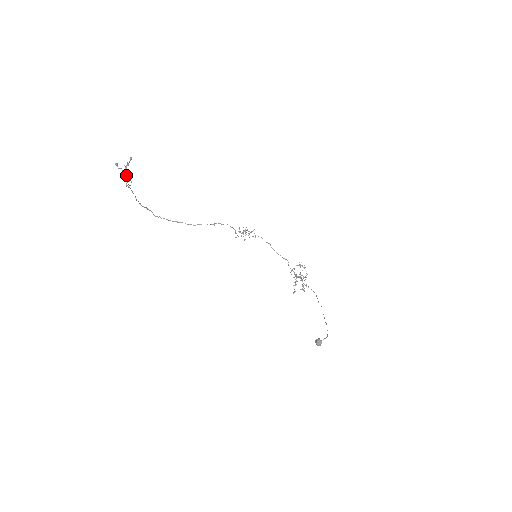
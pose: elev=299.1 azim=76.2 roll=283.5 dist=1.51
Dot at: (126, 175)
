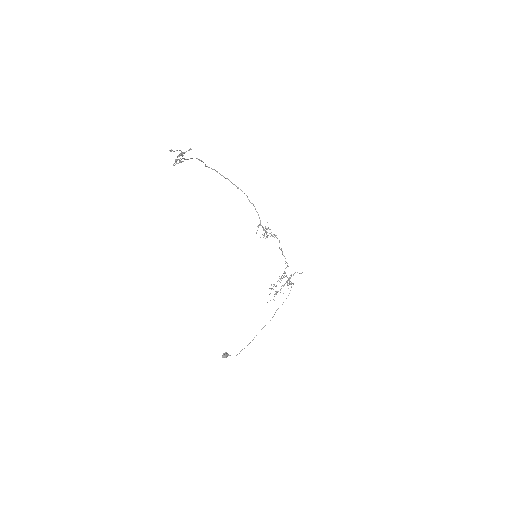
Dot at: (176, 160)
